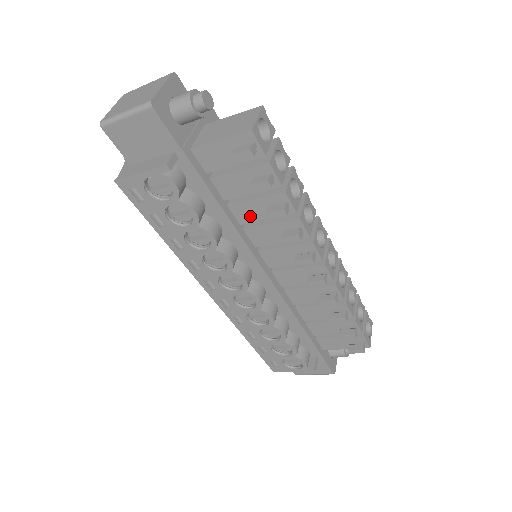
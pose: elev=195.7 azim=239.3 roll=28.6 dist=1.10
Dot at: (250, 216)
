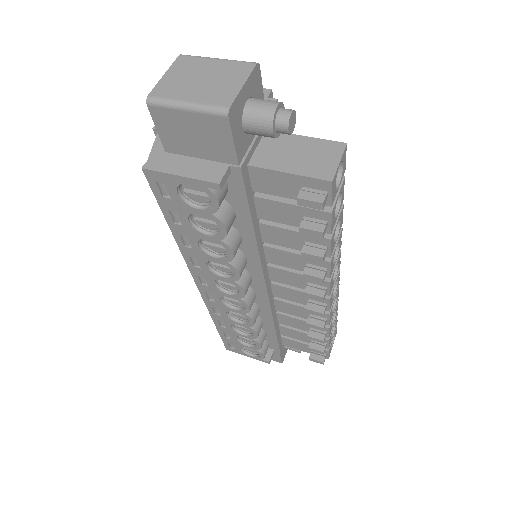
Dot at: (278, 240)
